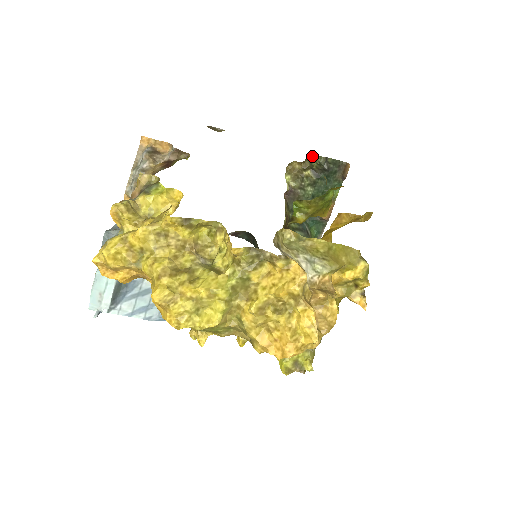
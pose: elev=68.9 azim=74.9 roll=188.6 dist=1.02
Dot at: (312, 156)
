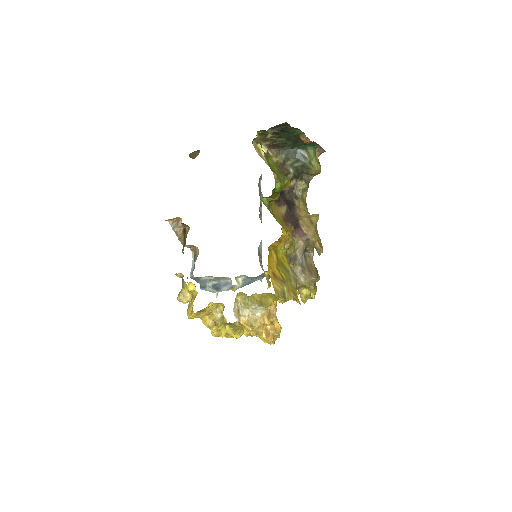
Dot at: (261, 131)
